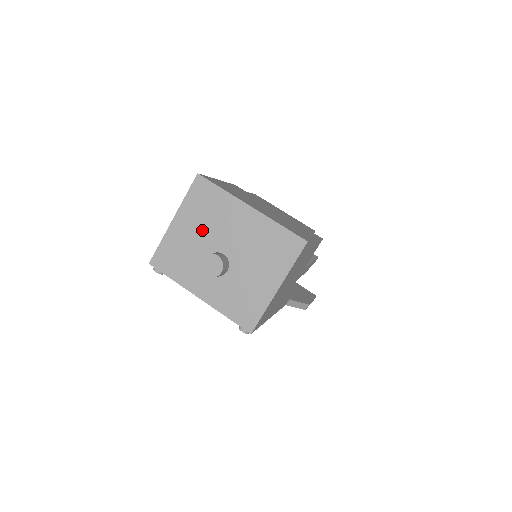
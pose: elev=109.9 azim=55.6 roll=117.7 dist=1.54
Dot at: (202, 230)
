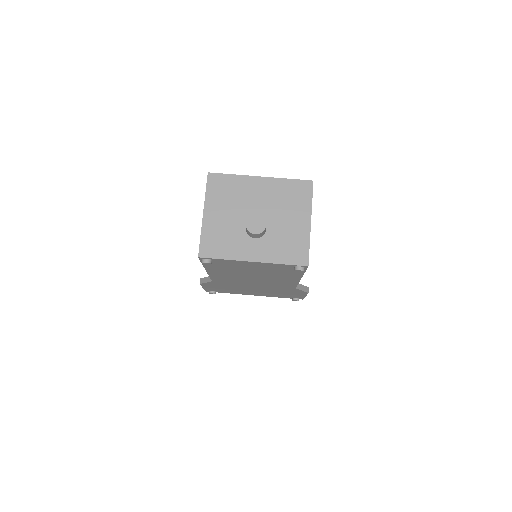
Dot at: (231, 210)
